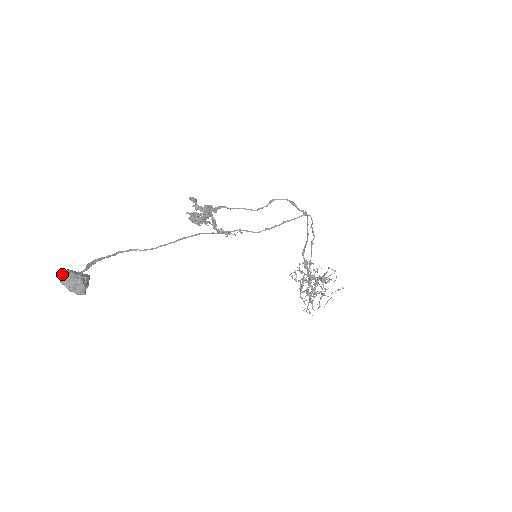
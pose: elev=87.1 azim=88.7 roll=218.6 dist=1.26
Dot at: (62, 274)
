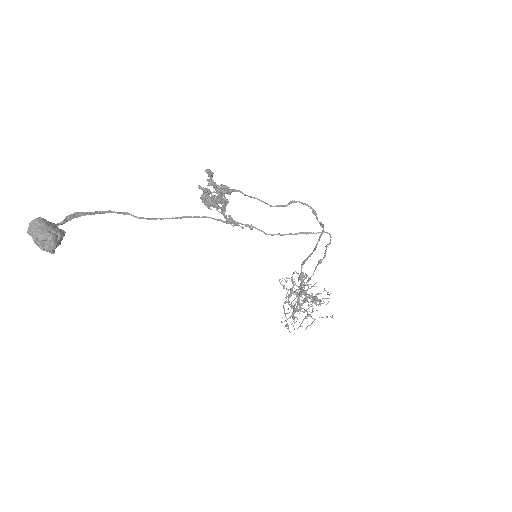
Dot at: (32, 221)
